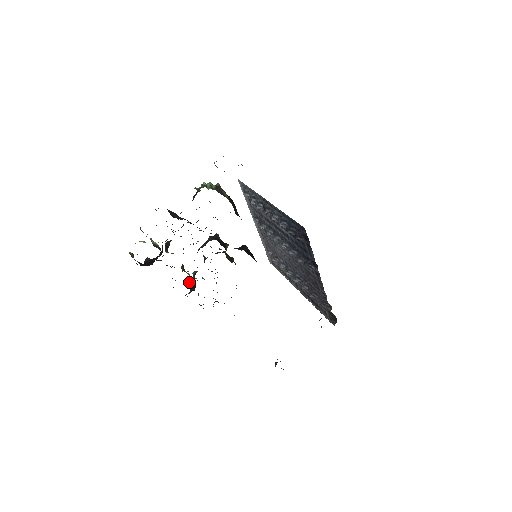
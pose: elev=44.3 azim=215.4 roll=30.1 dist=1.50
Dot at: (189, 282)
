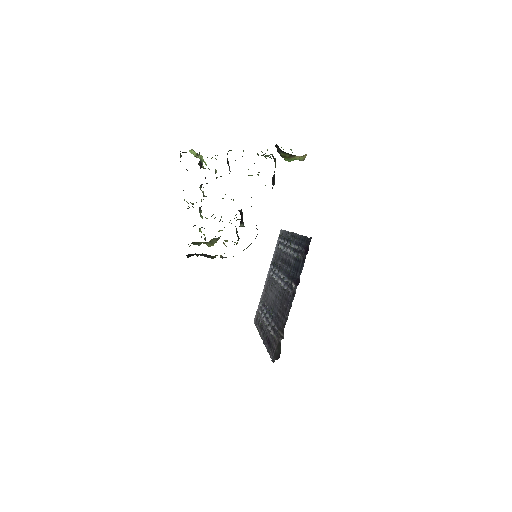
Dot at: (195, 225)
